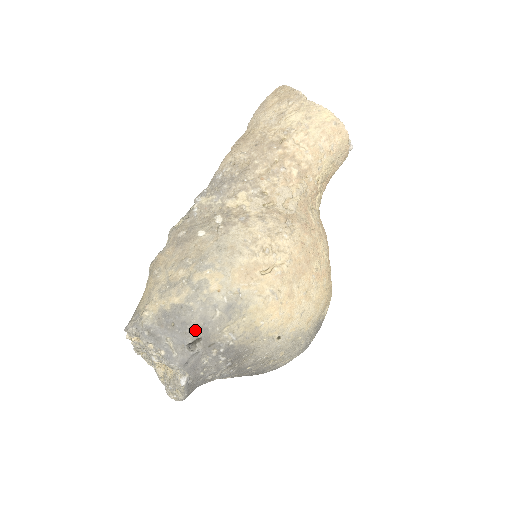
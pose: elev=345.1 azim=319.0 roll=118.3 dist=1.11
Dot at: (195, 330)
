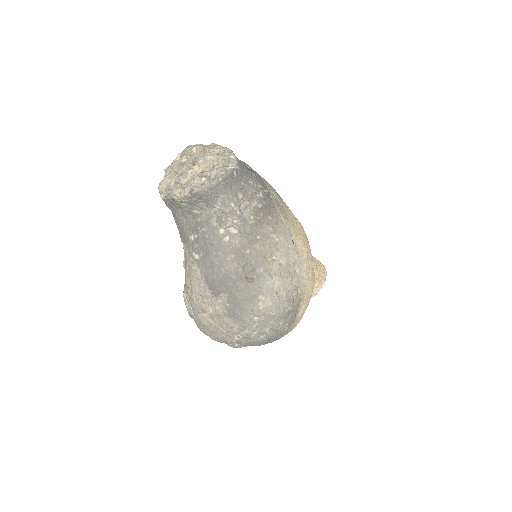
Dot at: occluded
